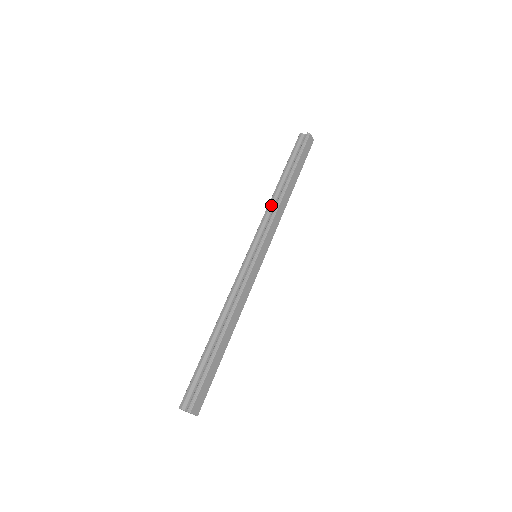
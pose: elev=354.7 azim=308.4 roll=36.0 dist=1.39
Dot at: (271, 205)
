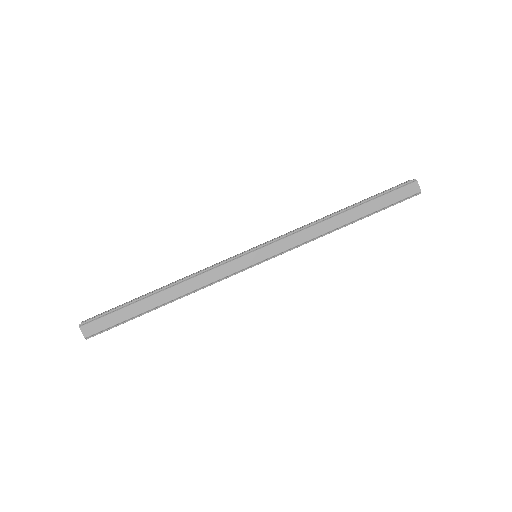
Dot at: occluded
